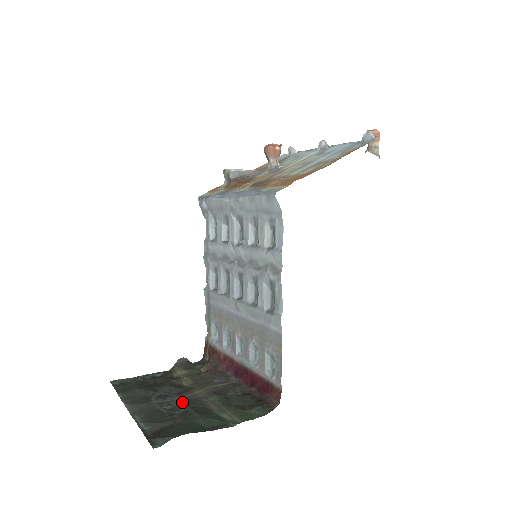
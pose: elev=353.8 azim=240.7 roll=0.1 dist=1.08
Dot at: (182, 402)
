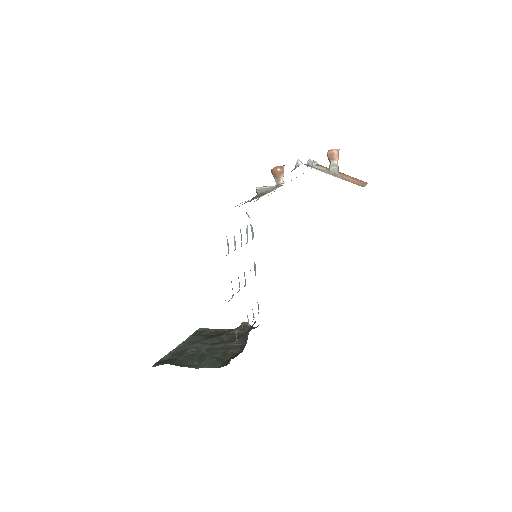
Dot at: (204, 349)
